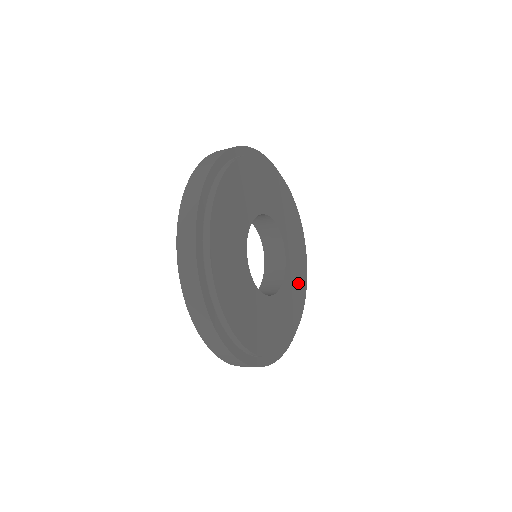
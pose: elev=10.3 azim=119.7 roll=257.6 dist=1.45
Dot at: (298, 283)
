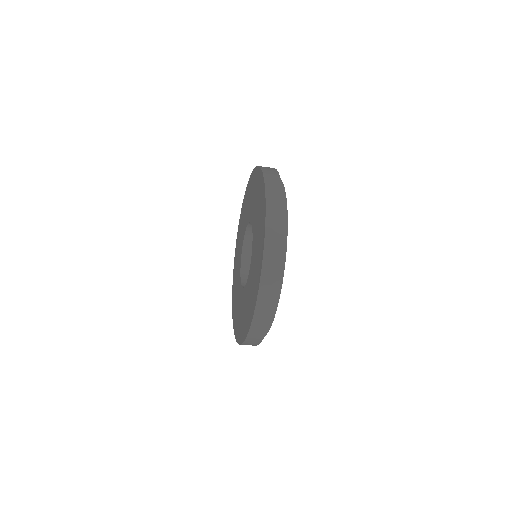
Dot at: occluded
